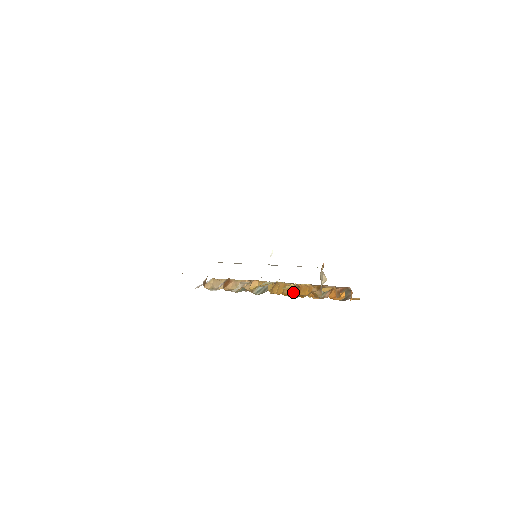
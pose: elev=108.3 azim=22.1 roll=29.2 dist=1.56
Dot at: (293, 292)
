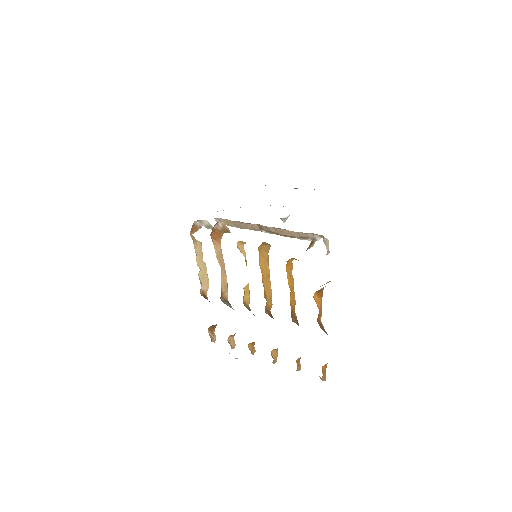
Dot at: (266, 310)
